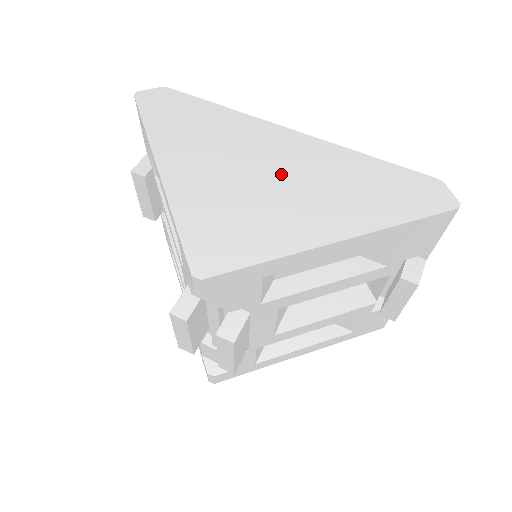
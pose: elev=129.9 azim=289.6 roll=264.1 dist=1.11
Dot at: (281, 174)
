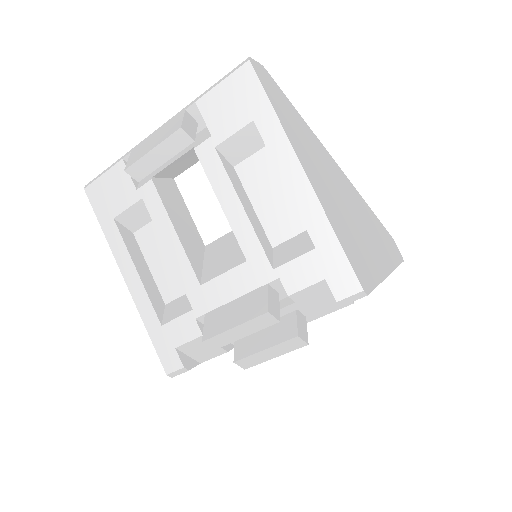
Dot at: (352, 206)
